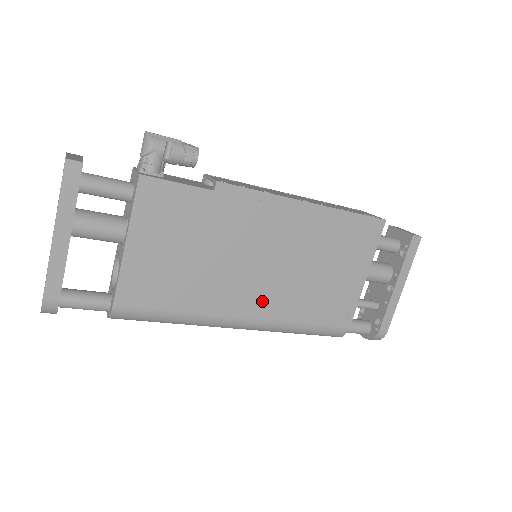
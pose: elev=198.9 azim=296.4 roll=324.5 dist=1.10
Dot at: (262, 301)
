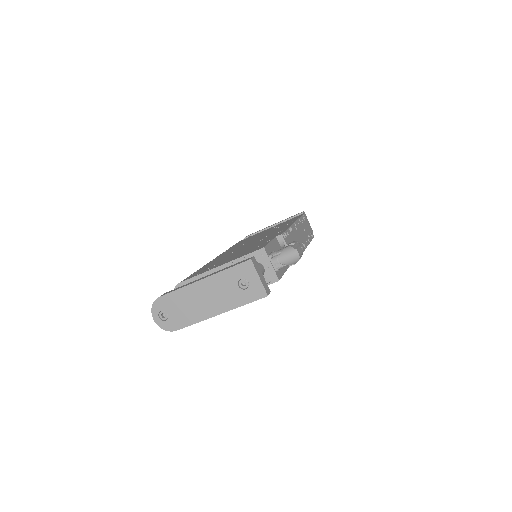
Dot at: occluded
